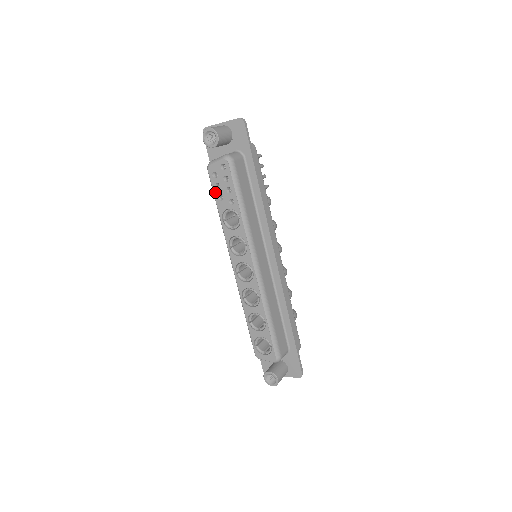
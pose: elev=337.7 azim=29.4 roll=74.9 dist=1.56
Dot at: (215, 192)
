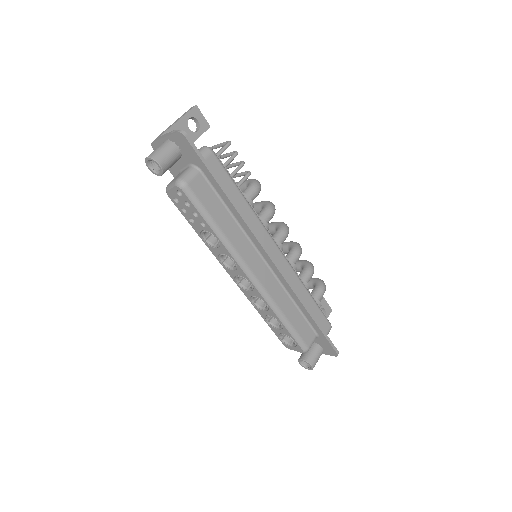
Dot at: (184, 216)
